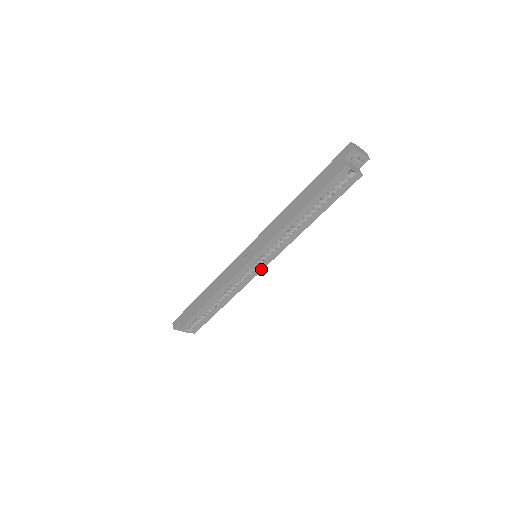
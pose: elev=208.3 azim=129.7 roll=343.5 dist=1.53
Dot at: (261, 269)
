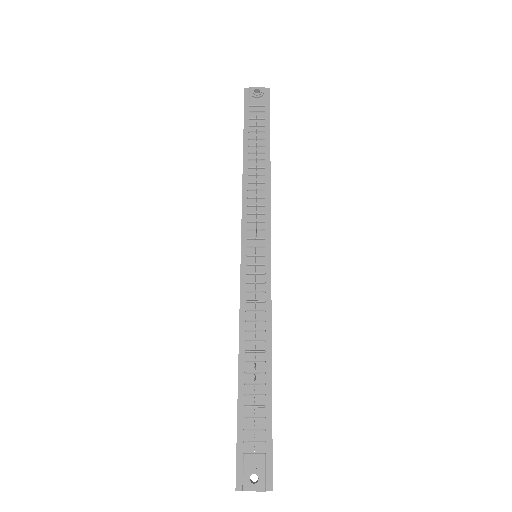
Dot at: occluded
